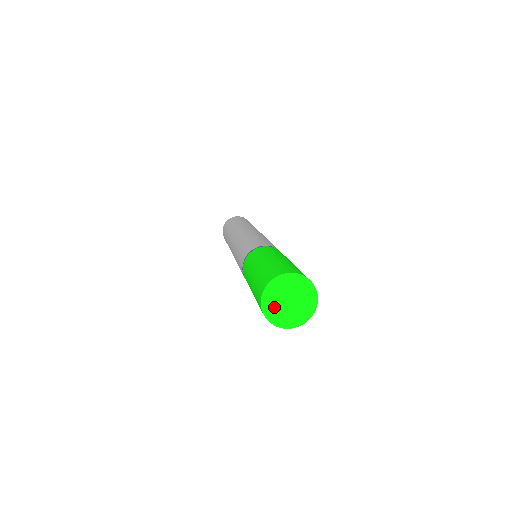
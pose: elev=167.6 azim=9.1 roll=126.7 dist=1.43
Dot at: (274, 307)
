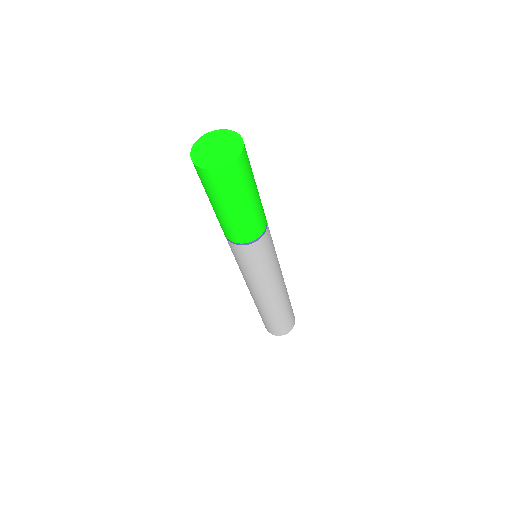
Dot at: (202, 153)
